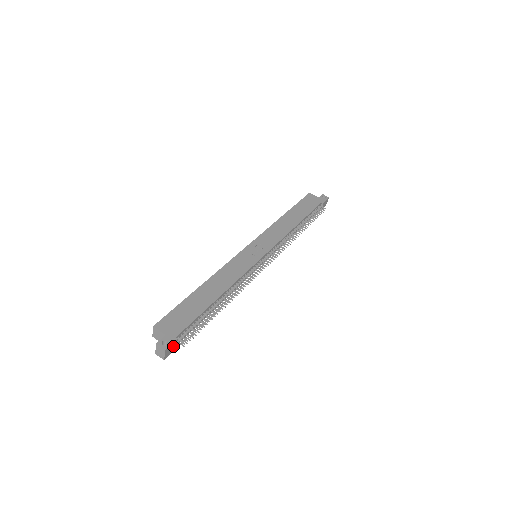
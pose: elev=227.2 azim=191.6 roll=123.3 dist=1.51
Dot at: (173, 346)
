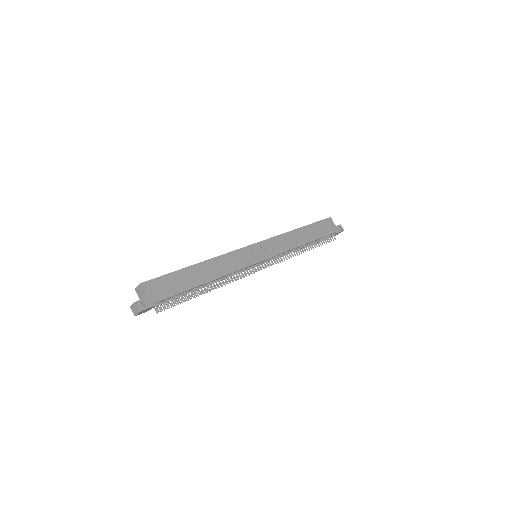
Dot at: (148, 309)
